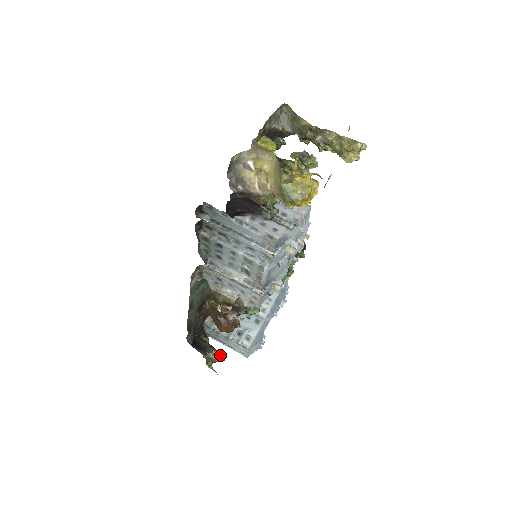
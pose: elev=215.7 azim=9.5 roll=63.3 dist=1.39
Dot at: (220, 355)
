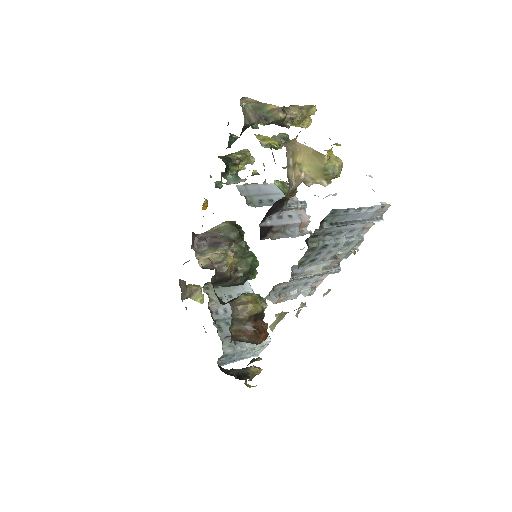
Dot at: (257, 367)
